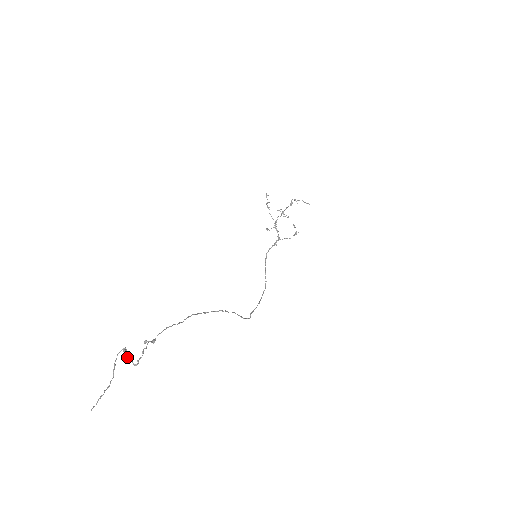
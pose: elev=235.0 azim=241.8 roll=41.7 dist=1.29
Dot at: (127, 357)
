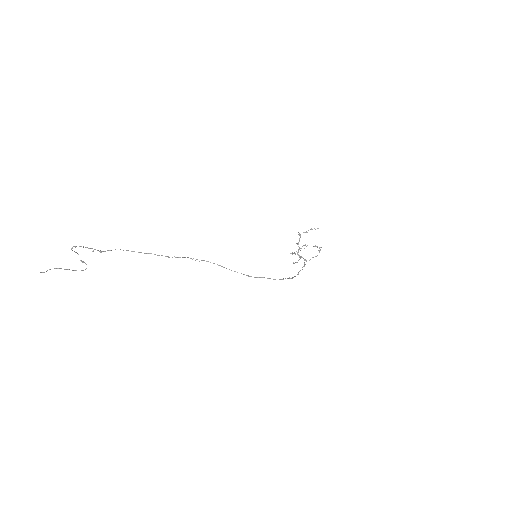
Dot at: (72, 250)
